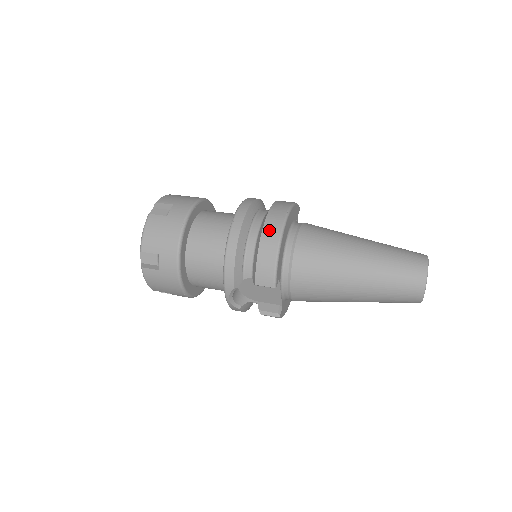
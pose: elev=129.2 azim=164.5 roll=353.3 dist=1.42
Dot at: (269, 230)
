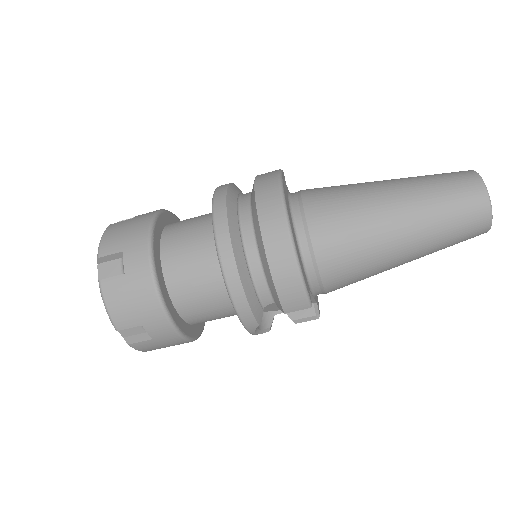
Dot at: (273, 243)
